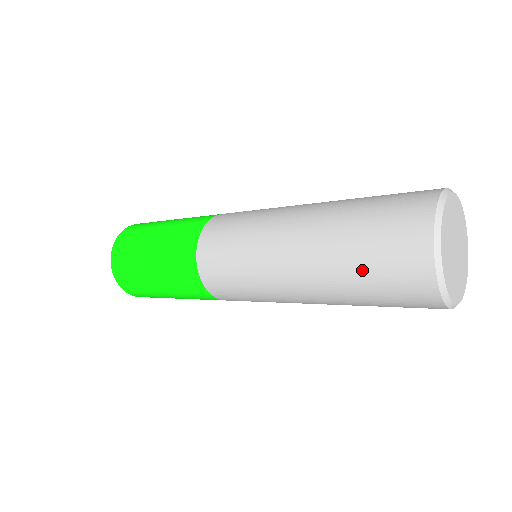
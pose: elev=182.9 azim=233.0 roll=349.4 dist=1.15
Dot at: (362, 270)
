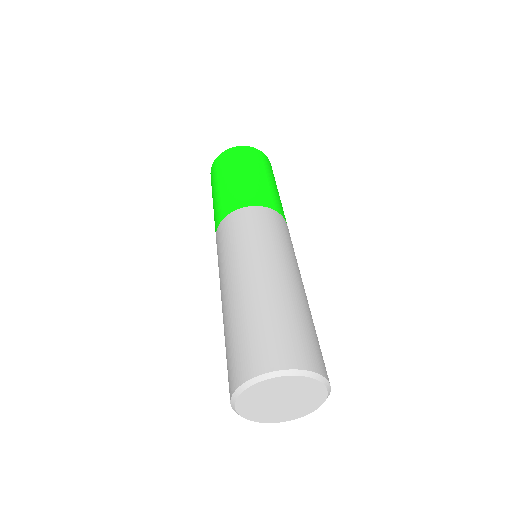
Dot at: (227, 347)
